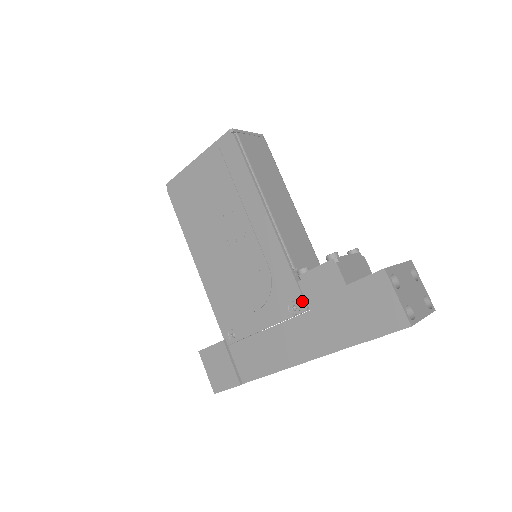
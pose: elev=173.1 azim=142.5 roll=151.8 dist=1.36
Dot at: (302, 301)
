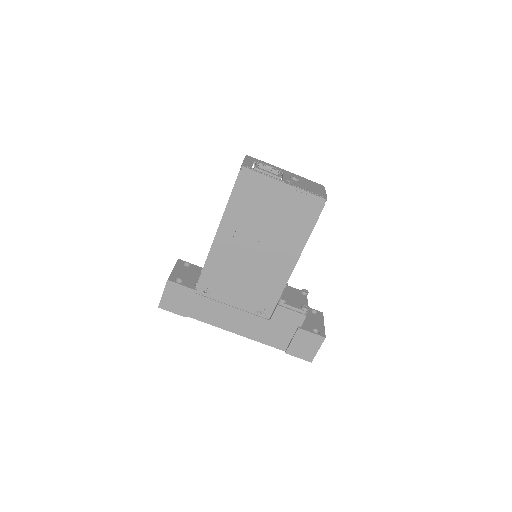
Dot at: (270, 314)
